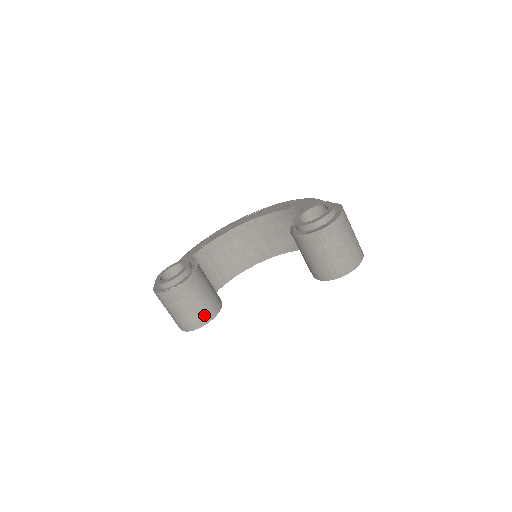
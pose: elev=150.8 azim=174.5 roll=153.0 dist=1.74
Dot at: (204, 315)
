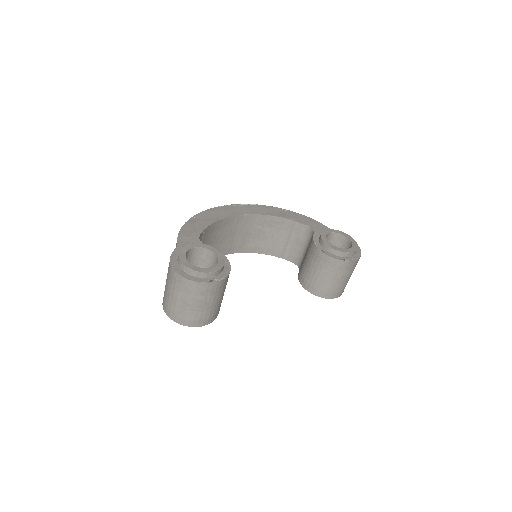
Dot at: (217, 312)
